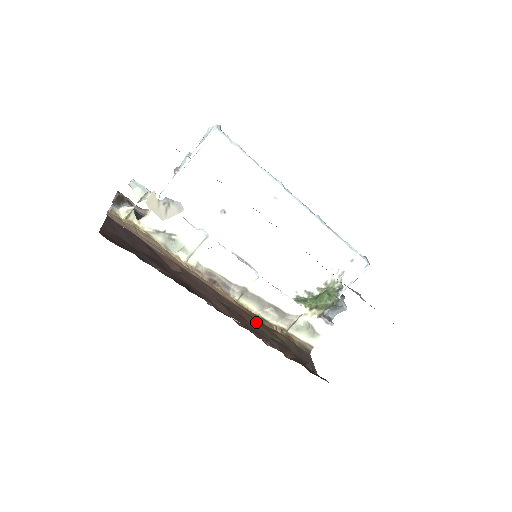
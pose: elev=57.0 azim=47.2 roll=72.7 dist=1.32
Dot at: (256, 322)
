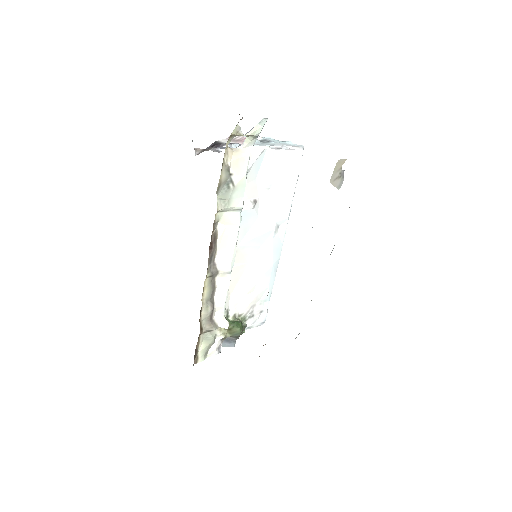
Dot at: occluded
